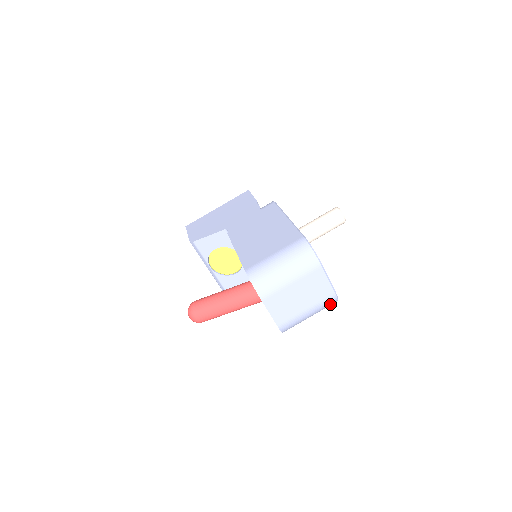
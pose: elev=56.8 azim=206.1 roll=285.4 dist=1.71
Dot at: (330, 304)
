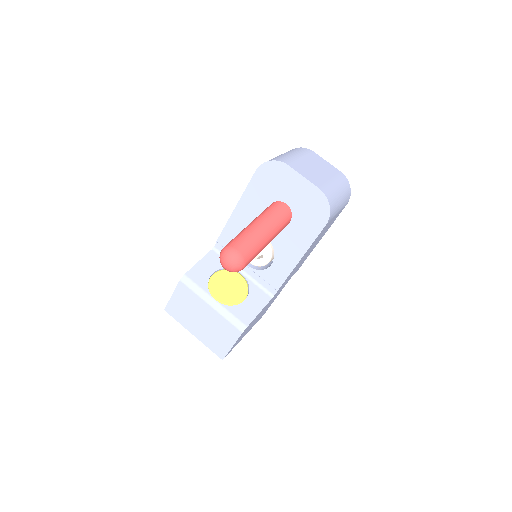
Dot at: (347, 186)
